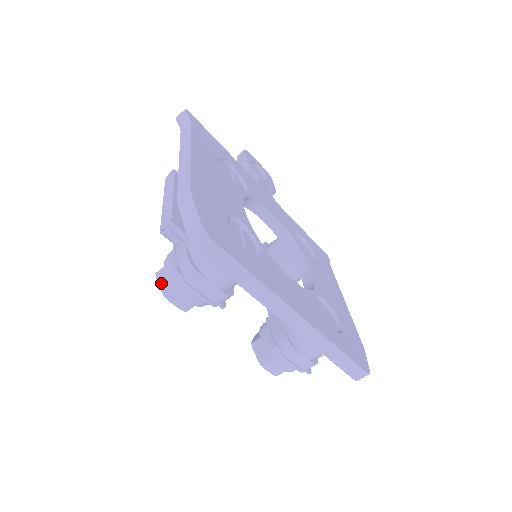
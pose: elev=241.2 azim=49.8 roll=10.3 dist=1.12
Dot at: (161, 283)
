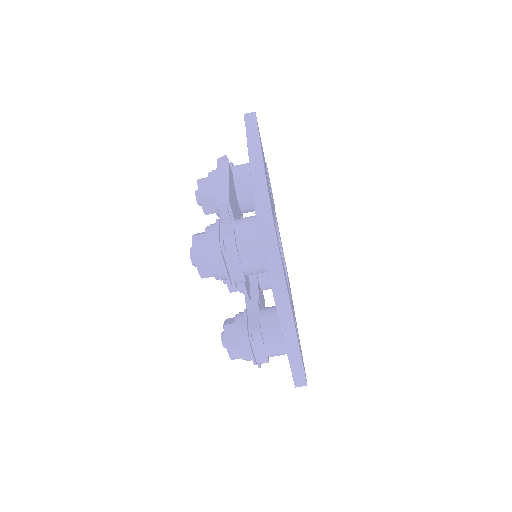
Dot at: (195, 246)
